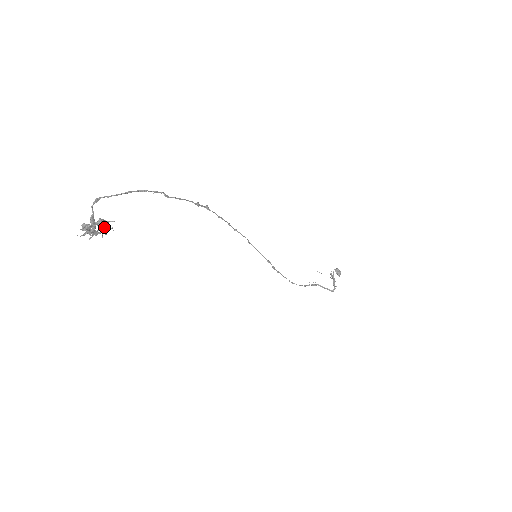
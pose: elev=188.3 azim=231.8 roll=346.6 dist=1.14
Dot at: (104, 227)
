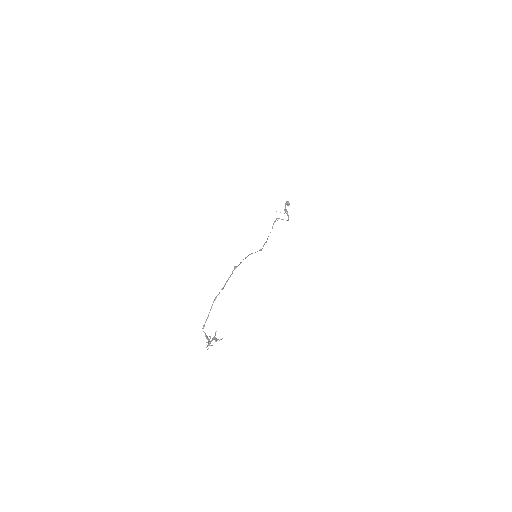
Dot at: (214, 338)
